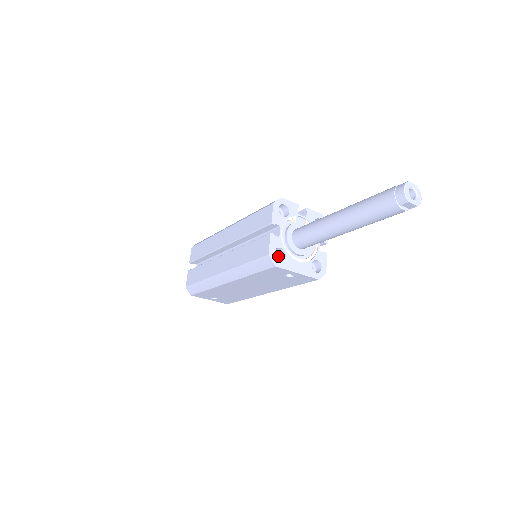
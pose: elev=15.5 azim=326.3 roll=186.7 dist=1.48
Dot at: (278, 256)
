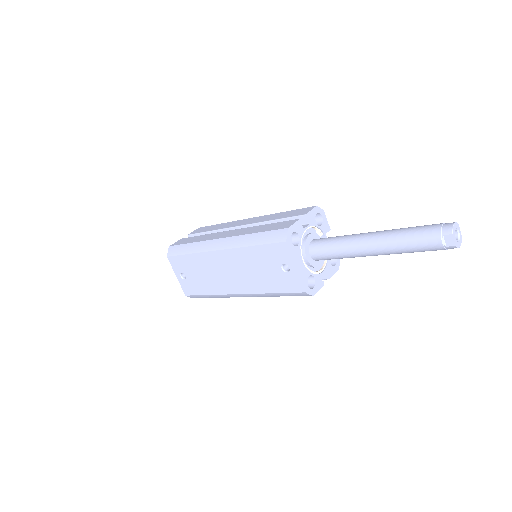
Dot at: occluded
